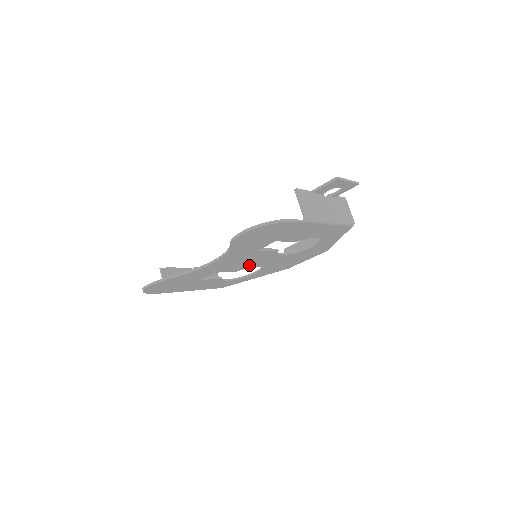
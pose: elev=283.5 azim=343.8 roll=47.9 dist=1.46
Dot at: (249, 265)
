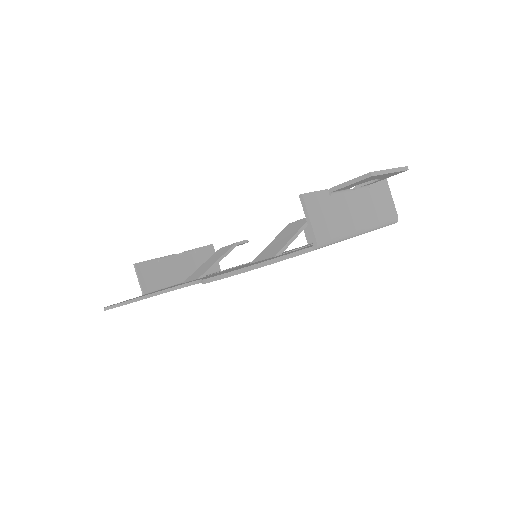
Dot at: occluded
